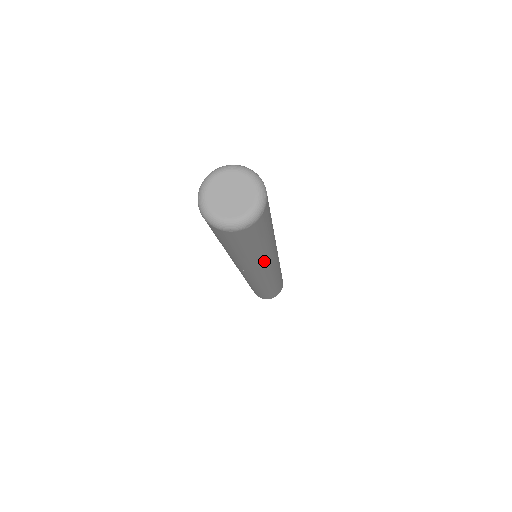
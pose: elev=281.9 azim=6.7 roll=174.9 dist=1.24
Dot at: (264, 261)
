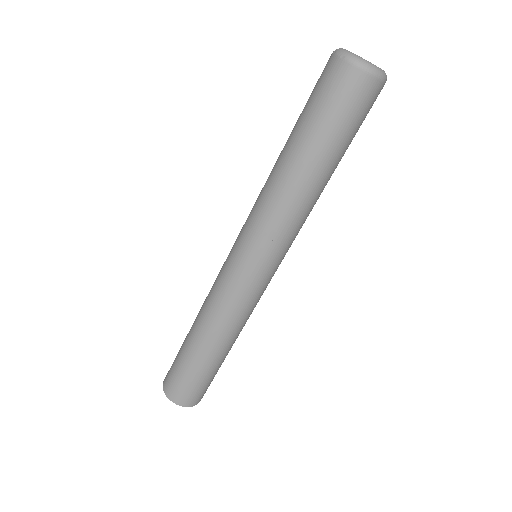
Dot at: occluded
